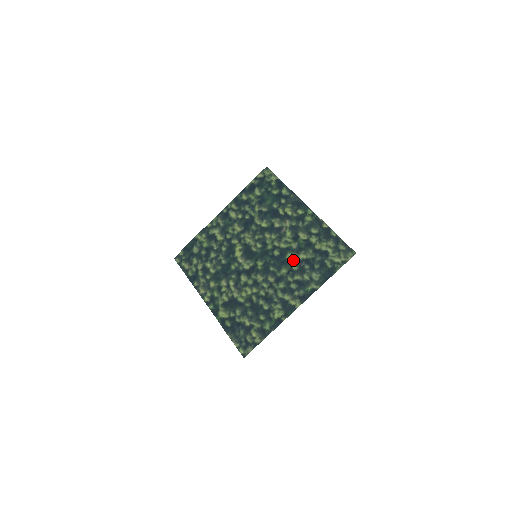
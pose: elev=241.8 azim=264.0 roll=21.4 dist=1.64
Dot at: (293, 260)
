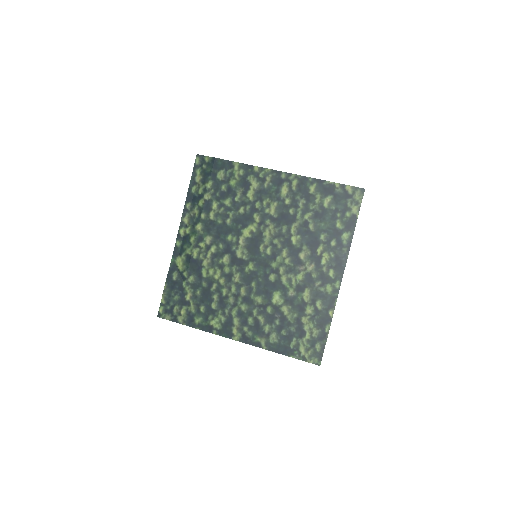
Dot at: (275, 302)
